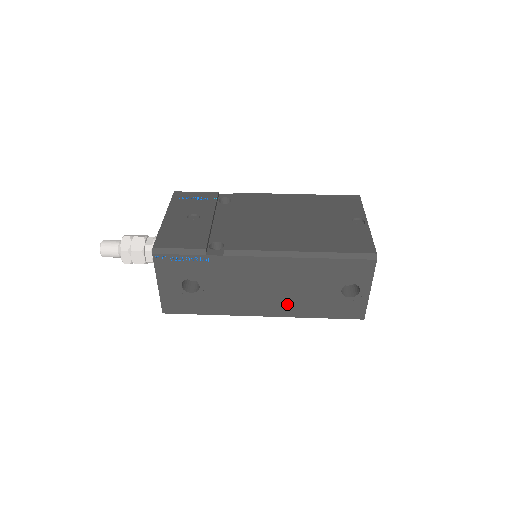
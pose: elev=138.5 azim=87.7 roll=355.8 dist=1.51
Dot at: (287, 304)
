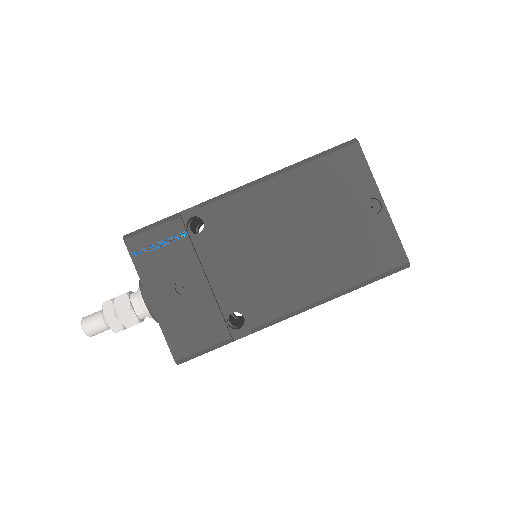
Dot at: occluded
